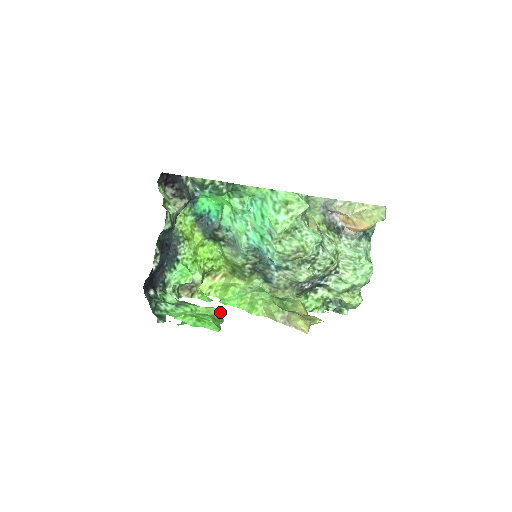
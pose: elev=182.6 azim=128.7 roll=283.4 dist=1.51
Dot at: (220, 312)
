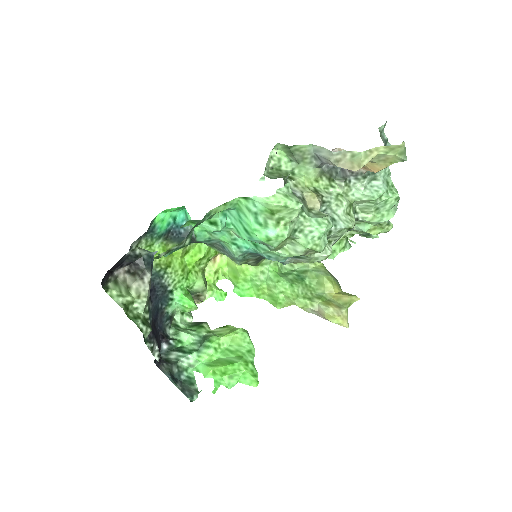
Dot at: (245, 337)
